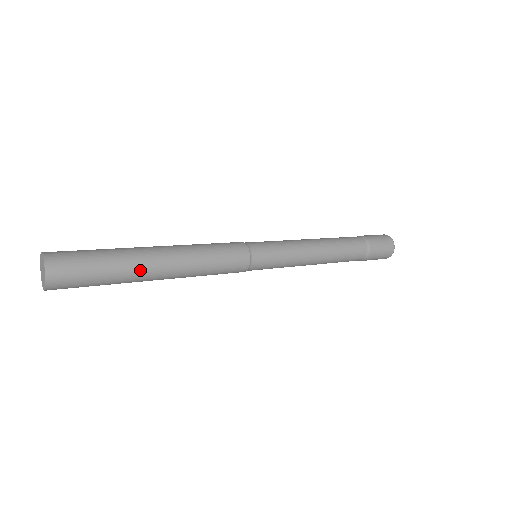
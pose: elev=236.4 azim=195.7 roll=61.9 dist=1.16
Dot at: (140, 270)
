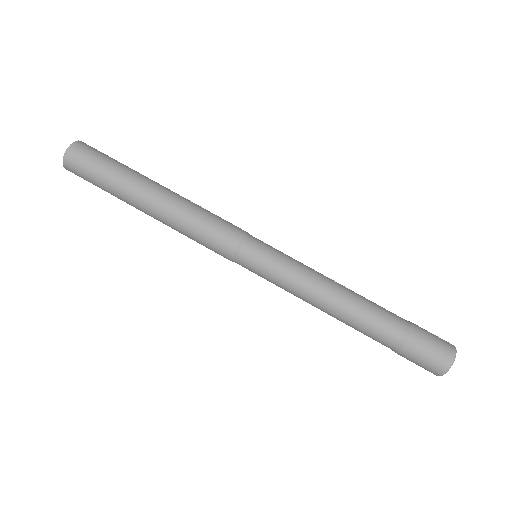
Dot at: (130, 199)
